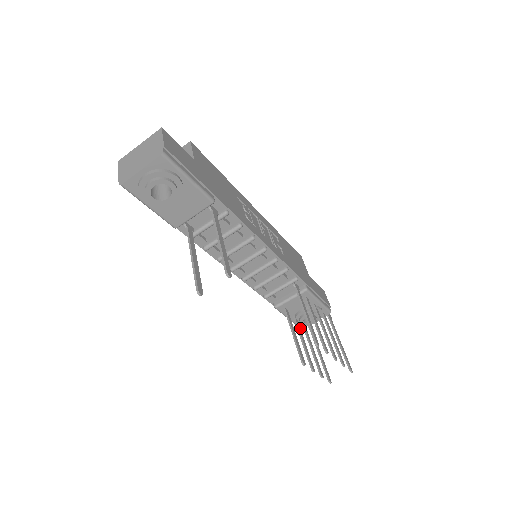
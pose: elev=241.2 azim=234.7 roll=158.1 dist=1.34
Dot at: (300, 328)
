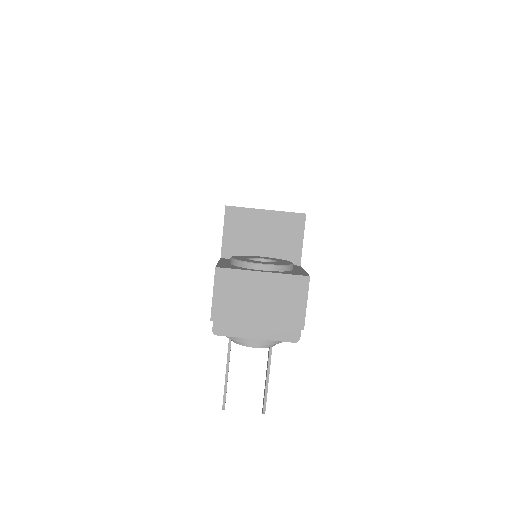
Dot at: occluded
